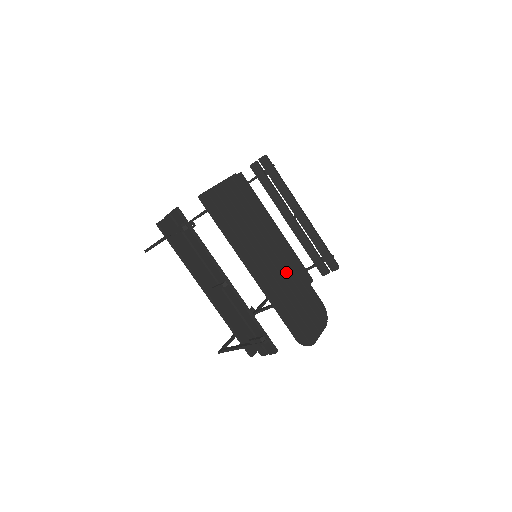
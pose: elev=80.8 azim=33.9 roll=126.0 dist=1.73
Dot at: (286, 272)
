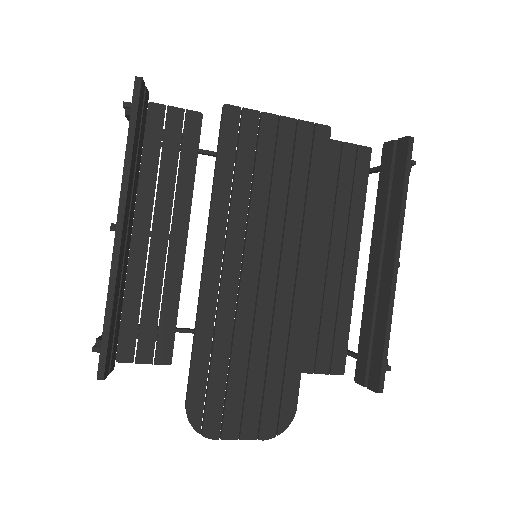
Dot at: (272, 312)
